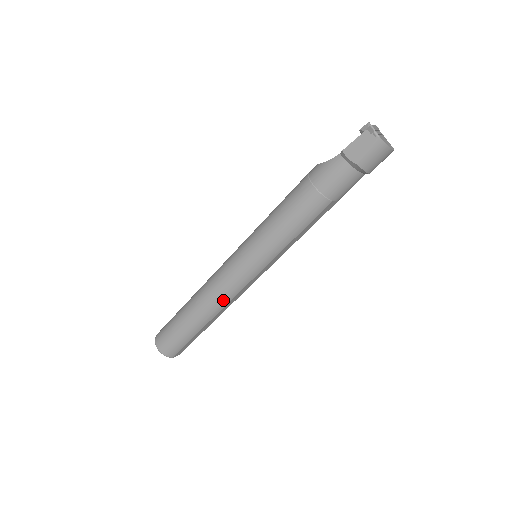
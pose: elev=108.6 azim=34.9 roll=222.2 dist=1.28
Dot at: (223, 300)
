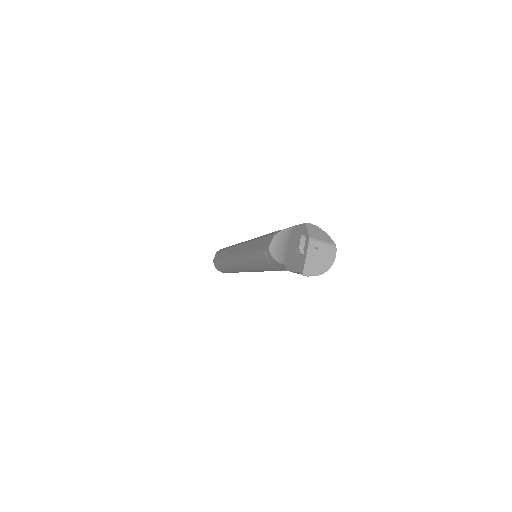
Dot at: occluded
